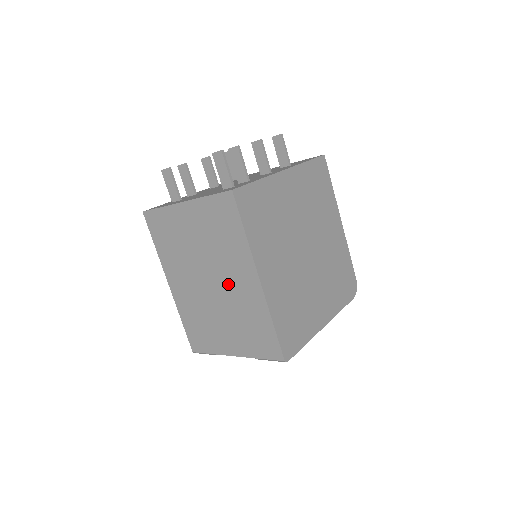
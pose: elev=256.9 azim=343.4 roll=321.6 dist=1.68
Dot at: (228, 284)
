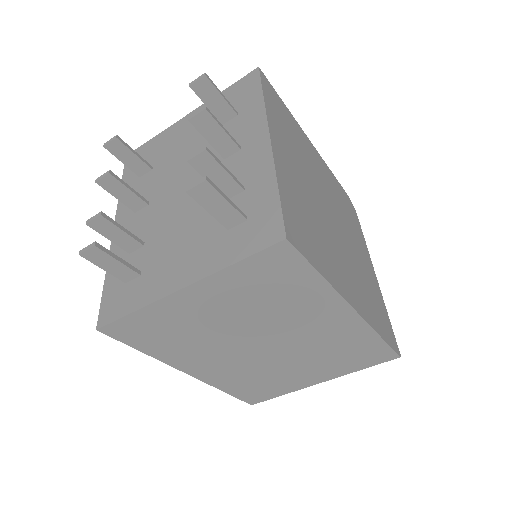
Dot at: (299, 335)
